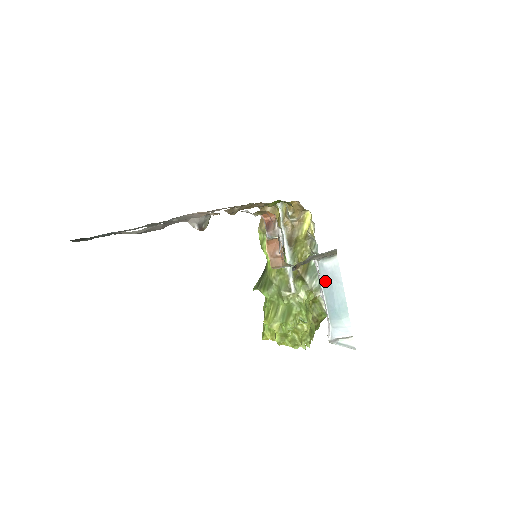
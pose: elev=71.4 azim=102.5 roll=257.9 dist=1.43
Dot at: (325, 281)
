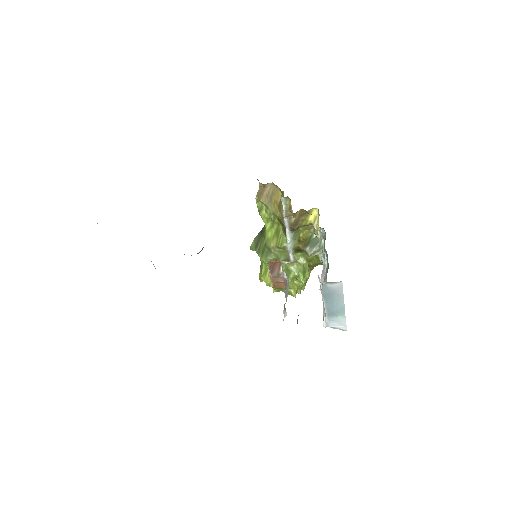
Dot at: (327, 295)
